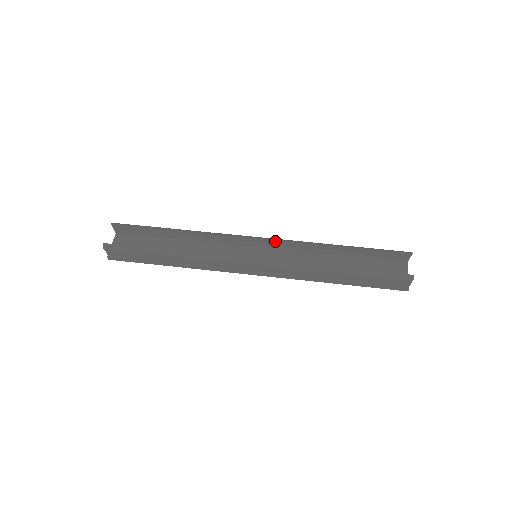
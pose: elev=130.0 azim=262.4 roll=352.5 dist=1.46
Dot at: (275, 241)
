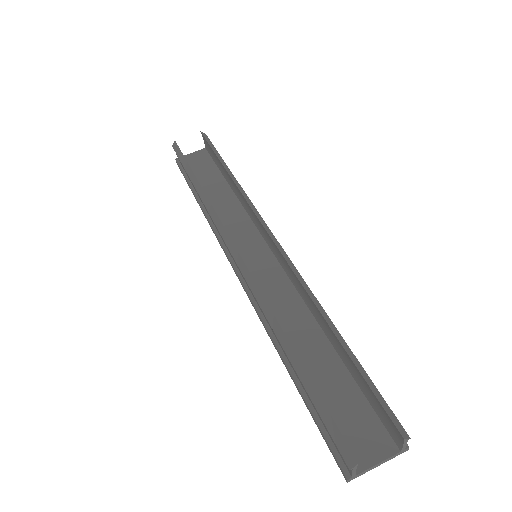
Dot at: (282, 255)
